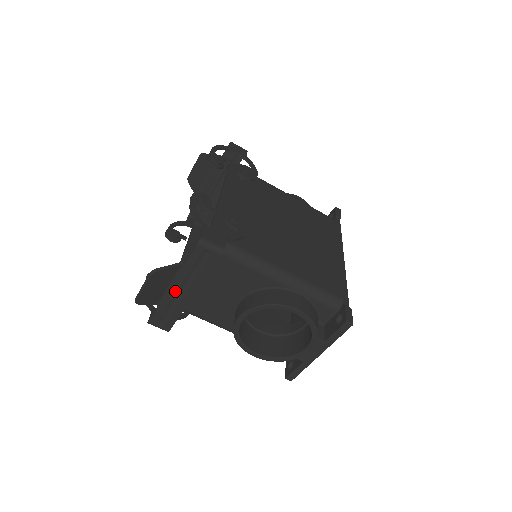
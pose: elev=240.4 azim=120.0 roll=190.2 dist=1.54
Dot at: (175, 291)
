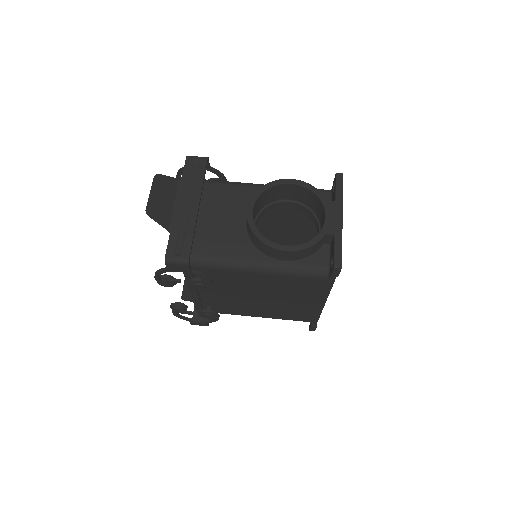
Dot at: (181, 207)
